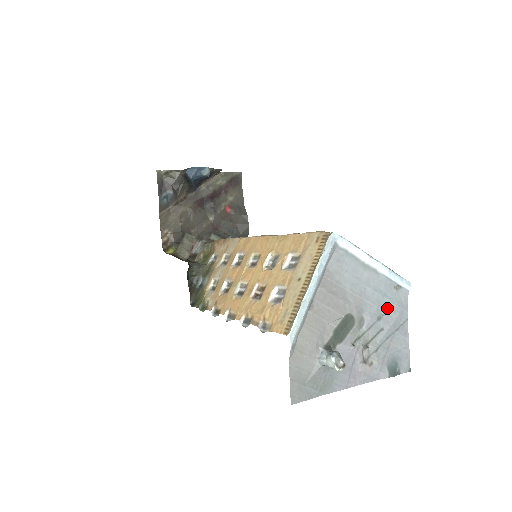
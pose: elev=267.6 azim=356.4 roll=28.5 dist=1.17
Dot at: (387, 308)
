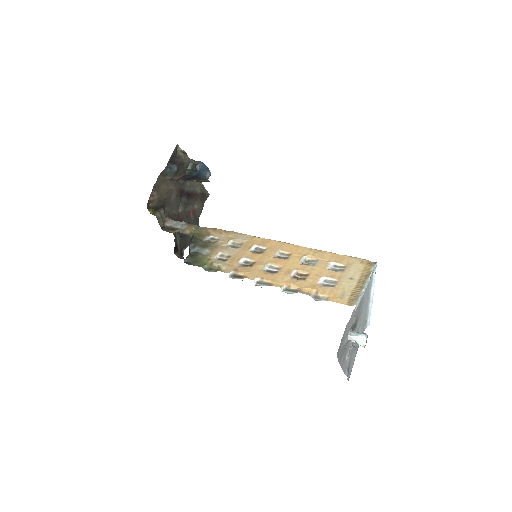
Dot at: (361, 330)
